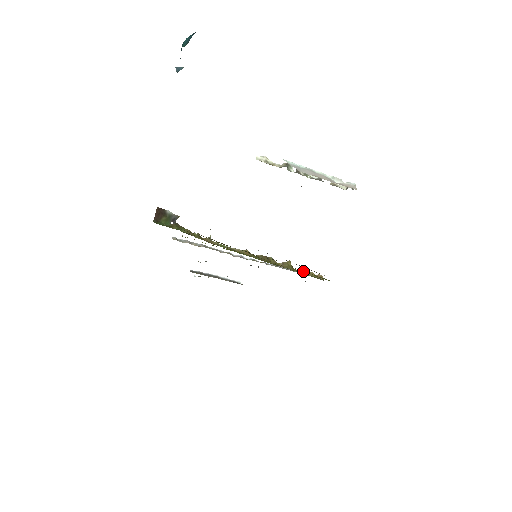
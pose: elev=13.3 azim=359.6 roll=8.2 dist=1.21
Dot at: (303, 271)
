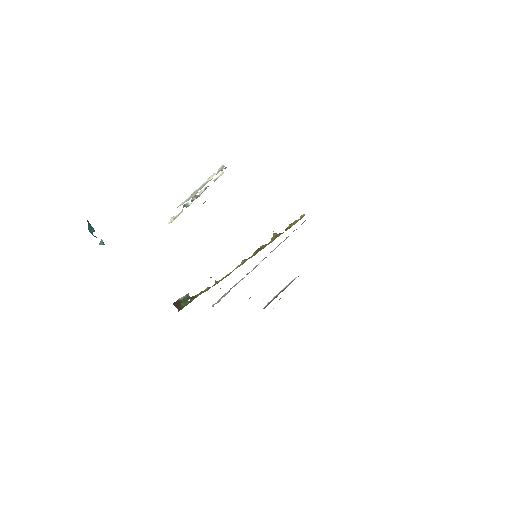
Dot at: (288, 227)
